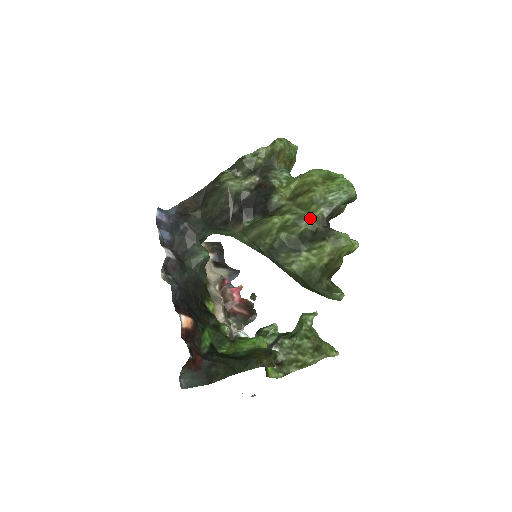
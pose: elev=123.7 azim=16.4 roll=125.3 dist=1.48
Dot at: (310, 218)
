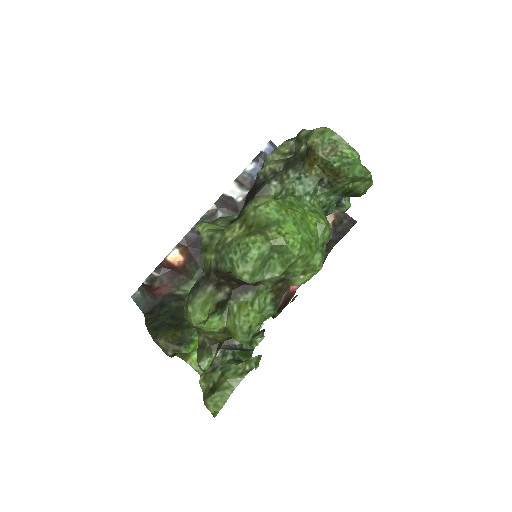
Dot at: occluded
